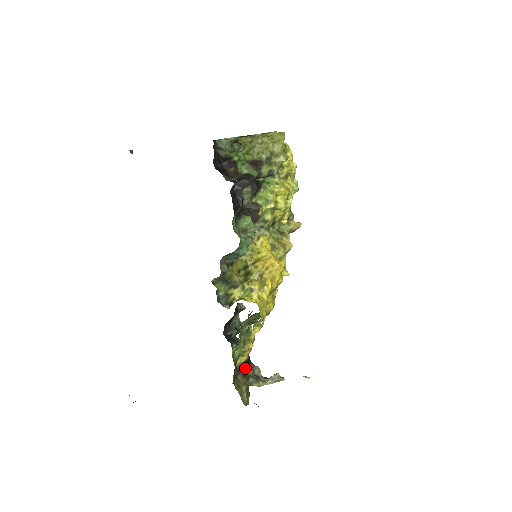
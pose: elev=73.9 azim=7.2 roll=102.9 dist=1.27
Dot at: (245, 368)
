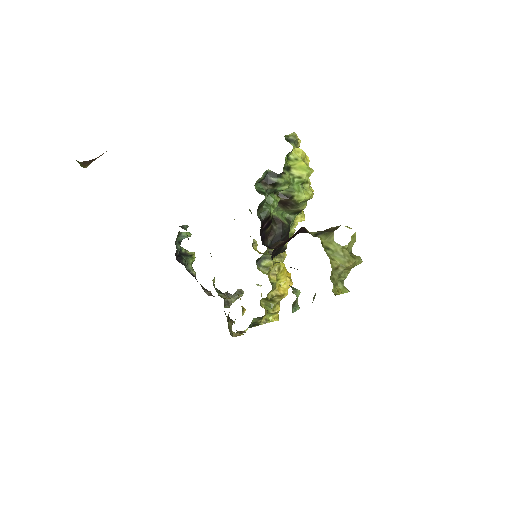
Dot at: occluded
